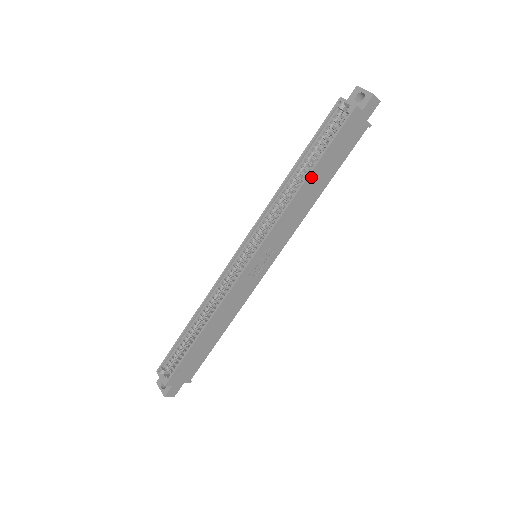
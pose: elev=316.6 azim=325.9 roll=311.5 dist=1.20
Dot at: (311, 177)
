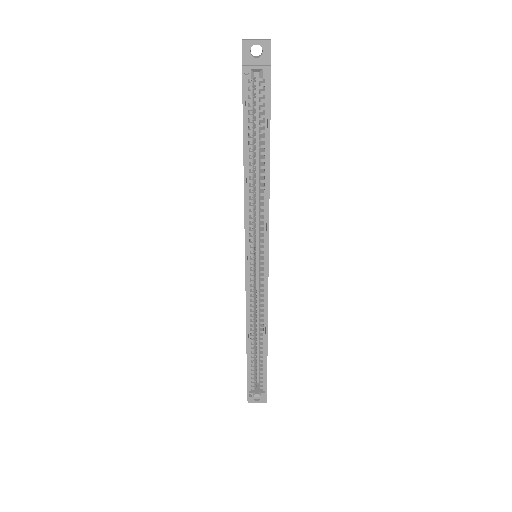
Dot at: (269, 161)
